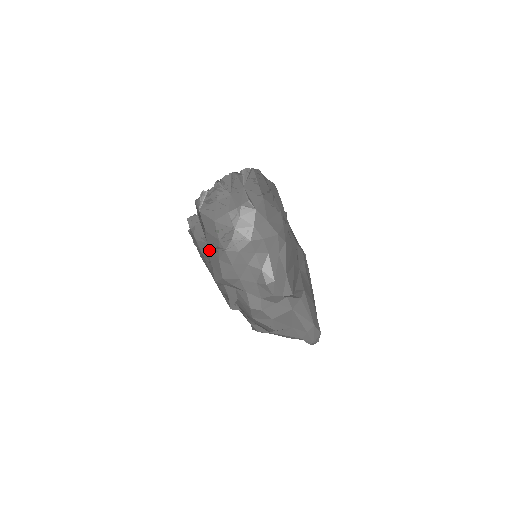
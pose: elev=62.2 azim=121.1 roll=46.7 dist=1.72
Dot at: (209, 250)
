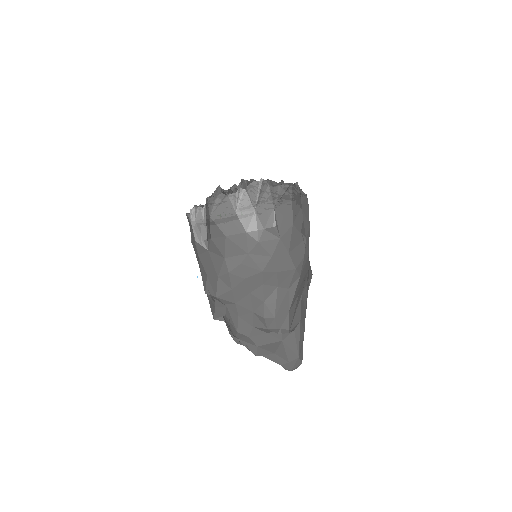
Dot at: (208, 259)
